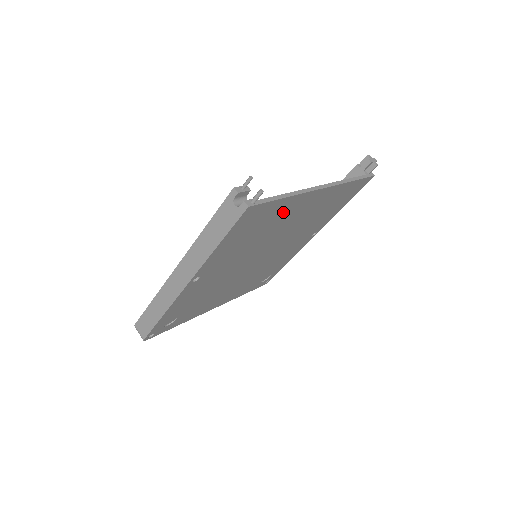
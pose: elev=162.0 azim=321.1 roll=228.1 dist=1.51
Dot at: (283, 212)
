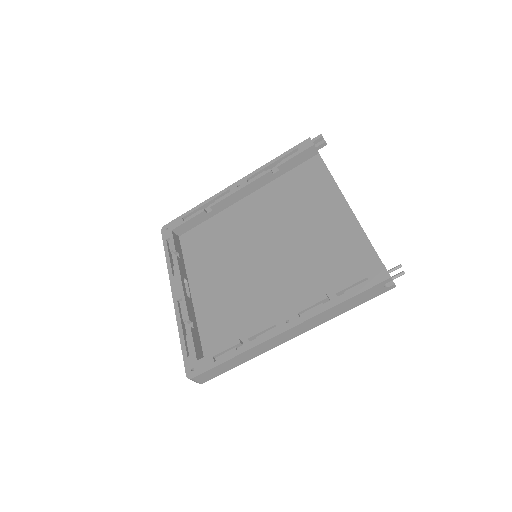
Dot at: (344, 246)
